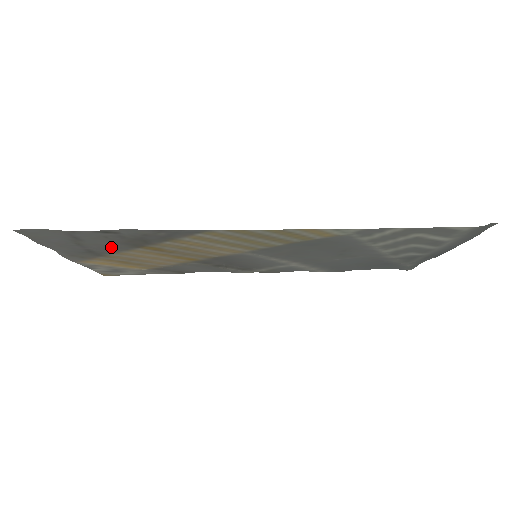
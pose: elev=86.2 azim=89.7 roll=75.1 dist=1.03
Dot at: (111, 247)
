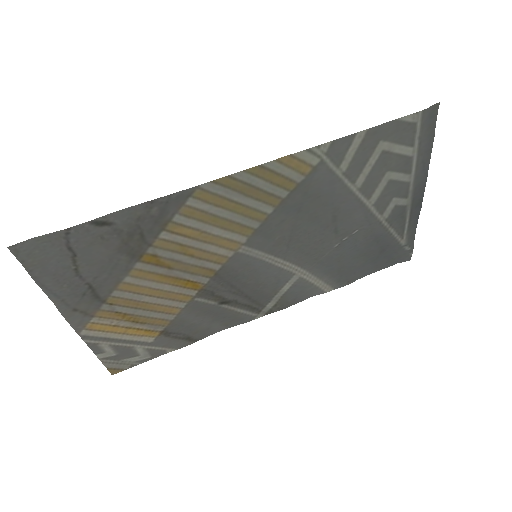
Dot at: (110, 268)
